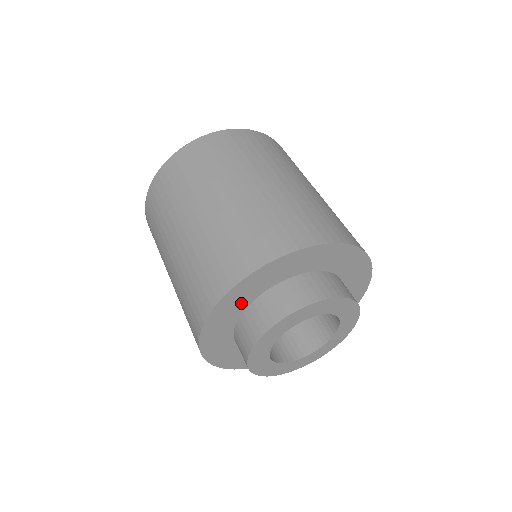
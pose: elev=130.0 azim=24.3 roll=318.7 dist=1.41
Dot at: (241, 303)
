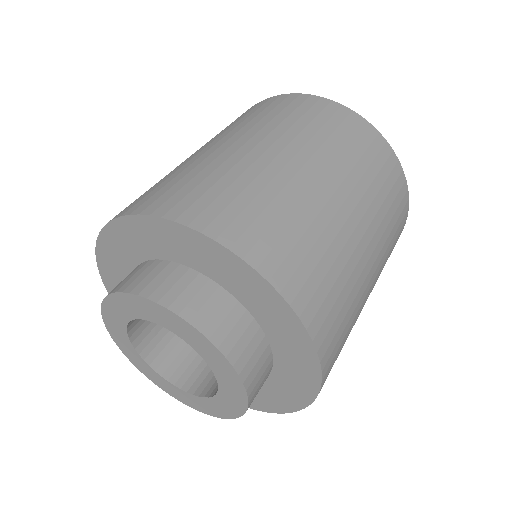
Dot at: (160, 247)
